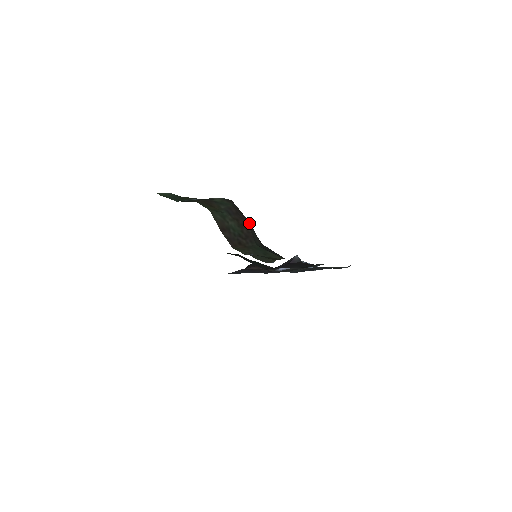
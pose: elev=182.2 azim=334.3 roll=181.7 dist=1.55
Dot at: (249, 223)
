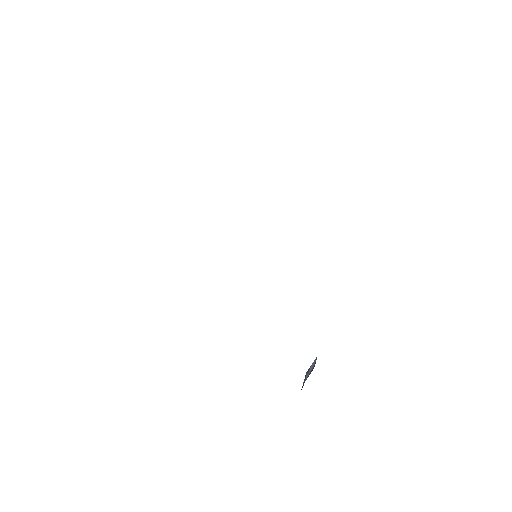
Dot at: occluded
